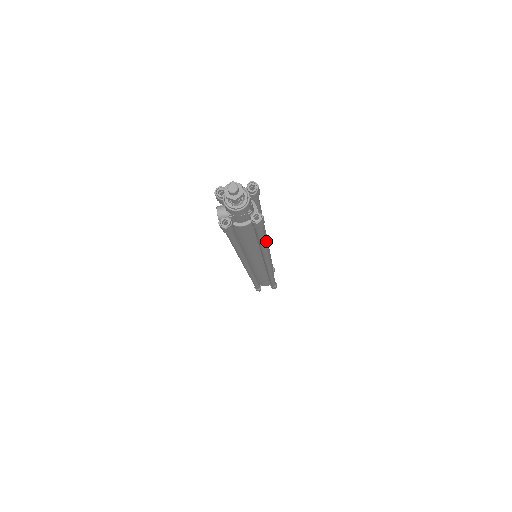
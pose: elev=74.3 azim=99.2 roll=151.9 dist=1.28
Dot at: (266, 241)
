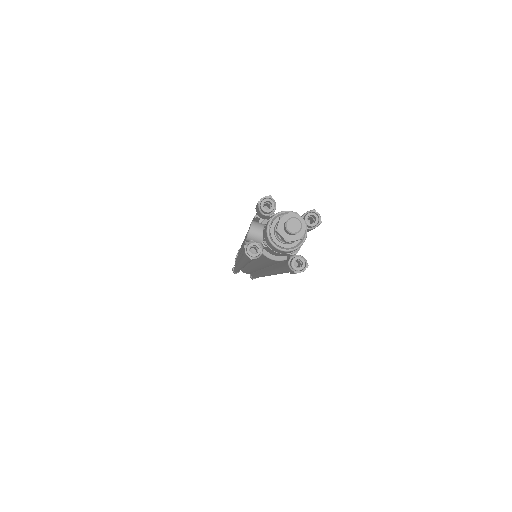
Dot at: occluded
